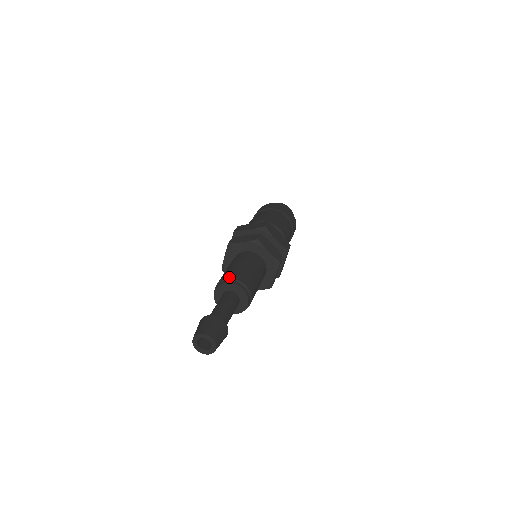
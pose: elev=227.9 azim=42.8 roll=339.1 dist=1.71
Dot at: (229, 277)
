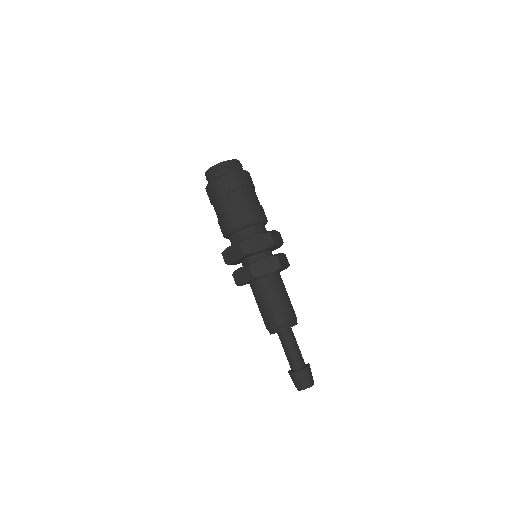
Dot at: (270, 328)
